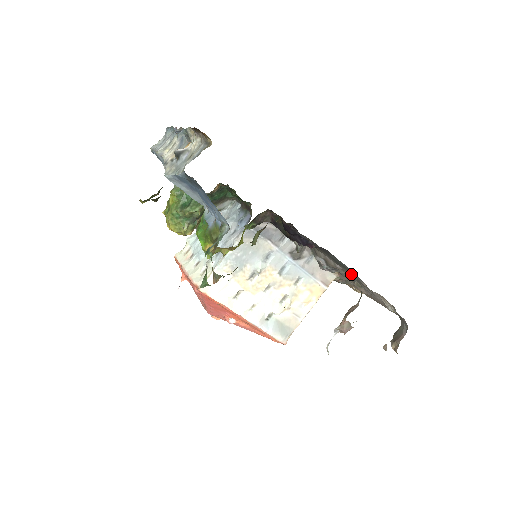
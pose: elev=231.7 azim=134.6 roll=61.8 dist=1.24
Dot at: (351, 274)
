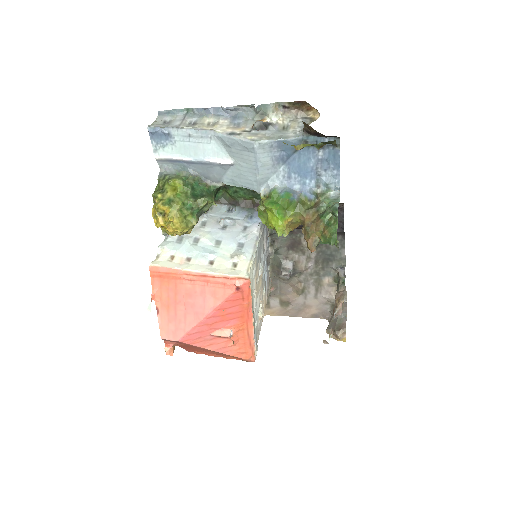
Dot at: (320, 271)
